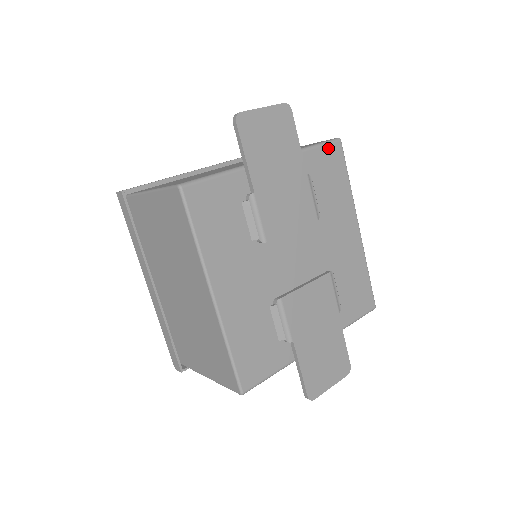
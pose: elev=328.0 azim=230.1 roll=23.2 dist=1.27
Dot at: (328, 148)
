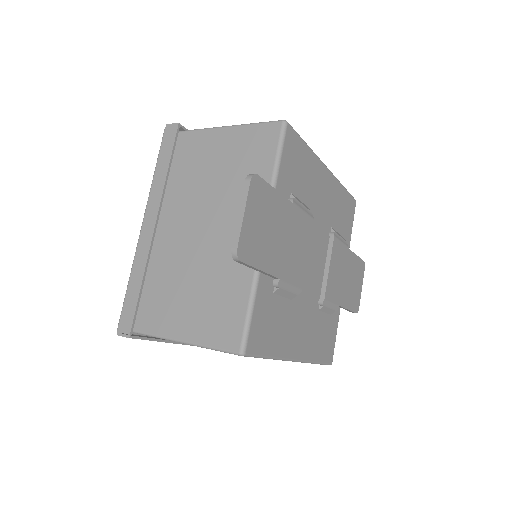
Dot at: (285, 147)
